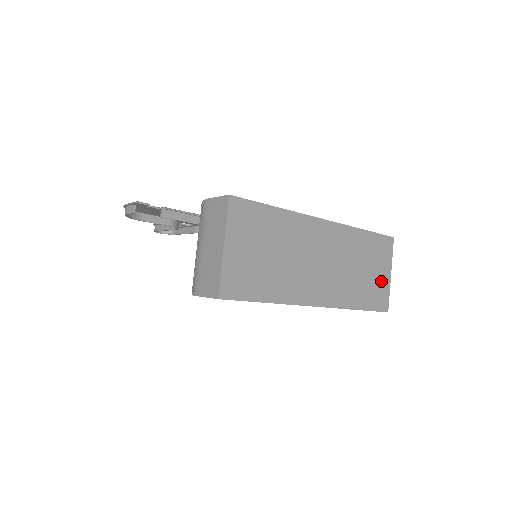
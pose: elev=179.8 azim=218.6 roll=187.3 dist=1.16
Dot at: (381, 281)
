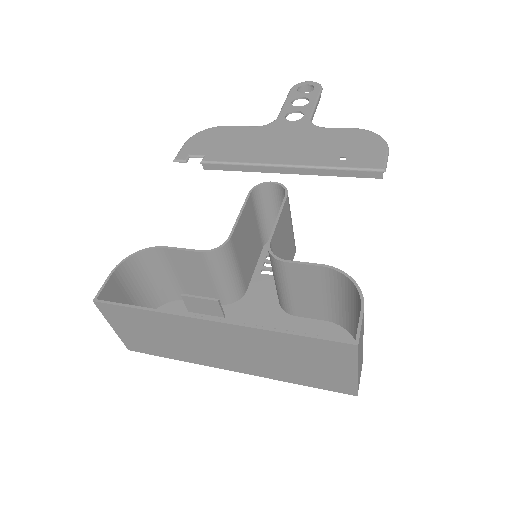
Dot at: (336, 374)
